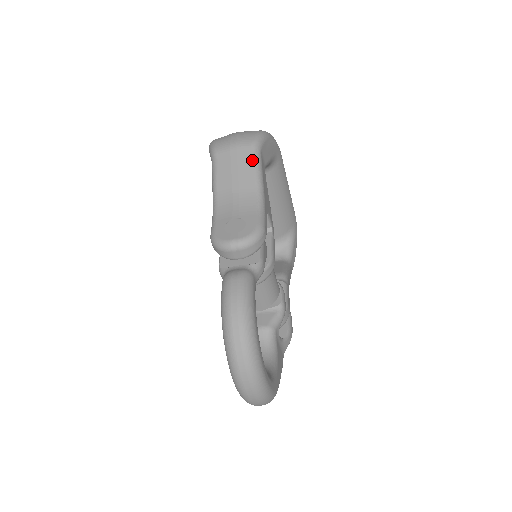
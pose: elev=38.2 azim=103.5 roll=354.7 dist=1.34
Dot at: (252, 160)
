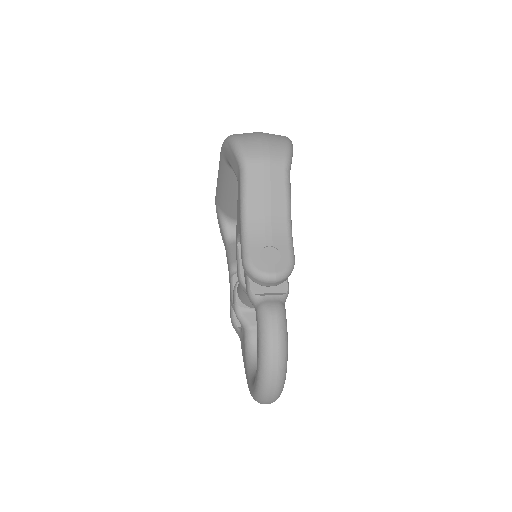
Dot at: (285, 181)
